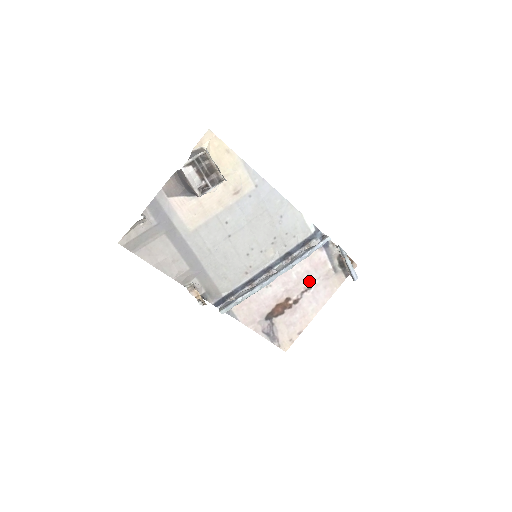
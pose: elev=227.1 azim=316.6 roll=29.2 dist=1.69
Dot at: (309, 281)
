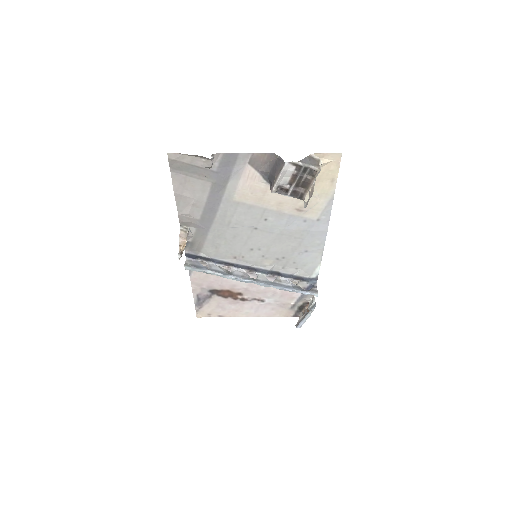
Dot at: (268, 297)
